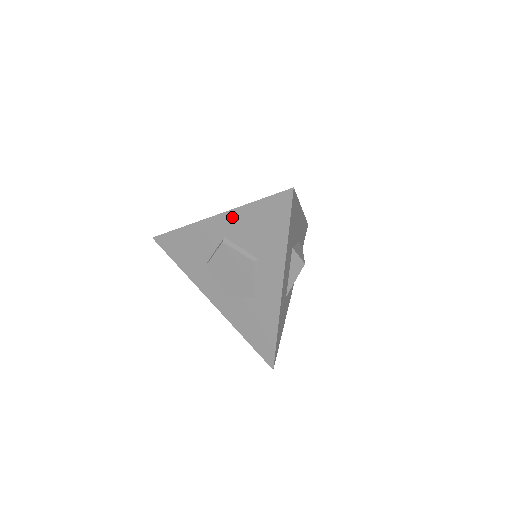
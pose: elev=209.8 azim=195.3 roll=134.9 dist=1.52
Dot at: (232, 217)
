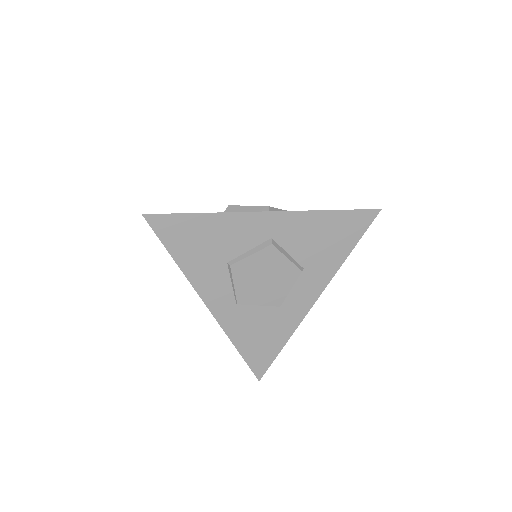
Dot at: (295, 219)
